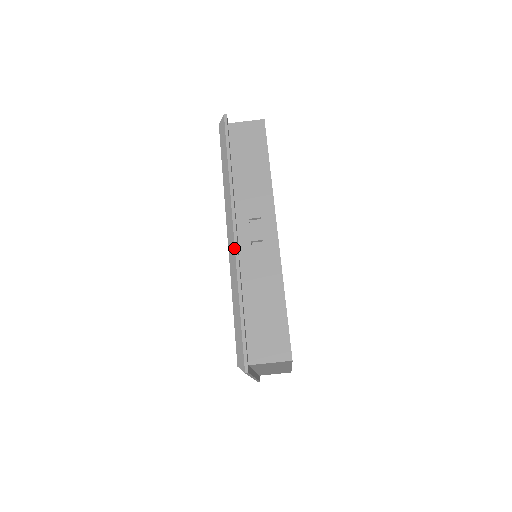
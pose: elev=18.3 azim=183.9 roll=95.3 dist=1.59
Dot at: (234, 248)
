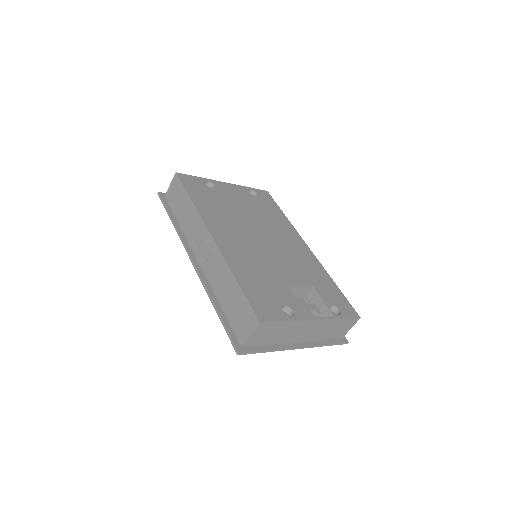
Dot at: (197, 274)
